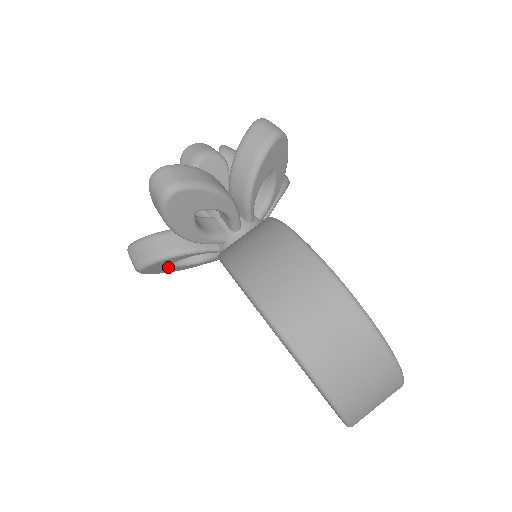
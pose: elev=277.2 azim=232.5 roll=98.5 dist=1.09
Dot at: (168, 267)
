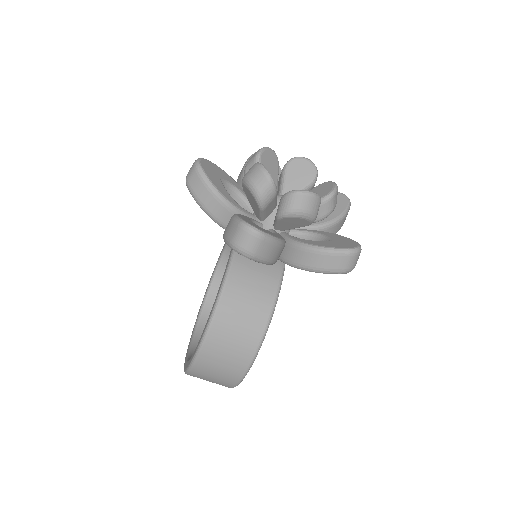
Dot at: occluded
